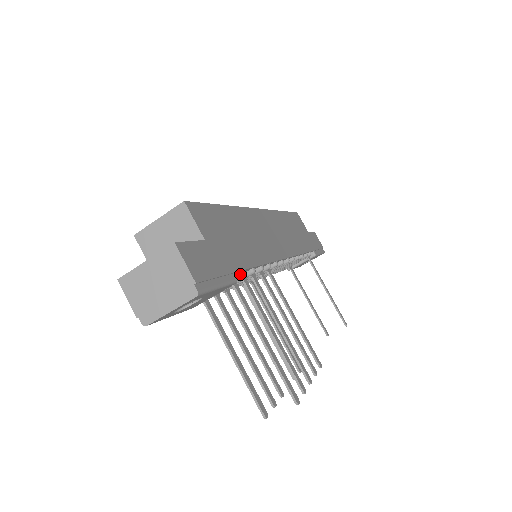
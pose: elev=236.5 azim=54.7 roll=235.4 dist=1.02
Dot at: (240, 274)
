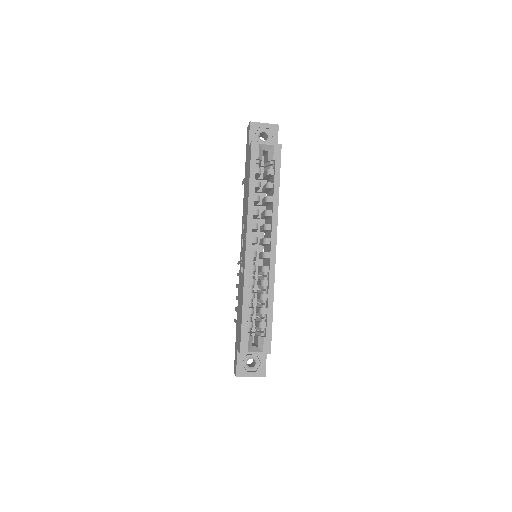
Dot at: occluded
